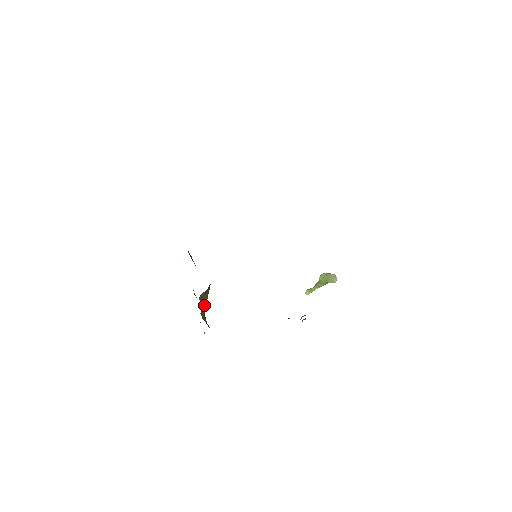
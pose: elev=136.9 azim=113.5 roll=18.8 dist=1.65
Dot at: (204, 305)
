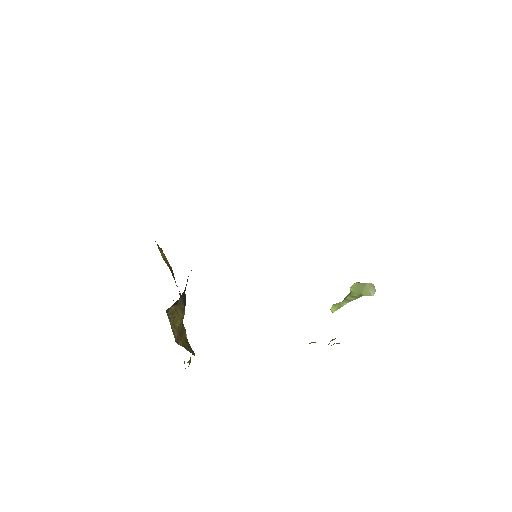
Dot at: (179, 324)
